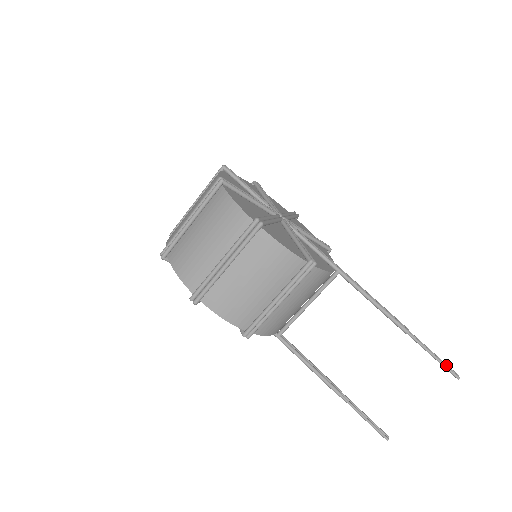
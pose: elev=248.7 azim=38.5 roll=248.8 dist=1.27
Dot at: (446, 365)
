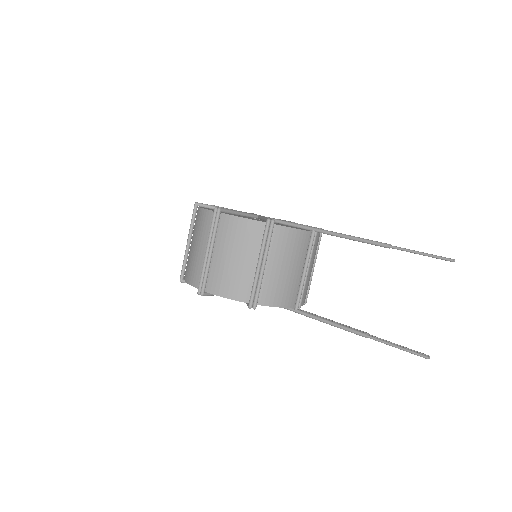
Dot at: (435, 255)
